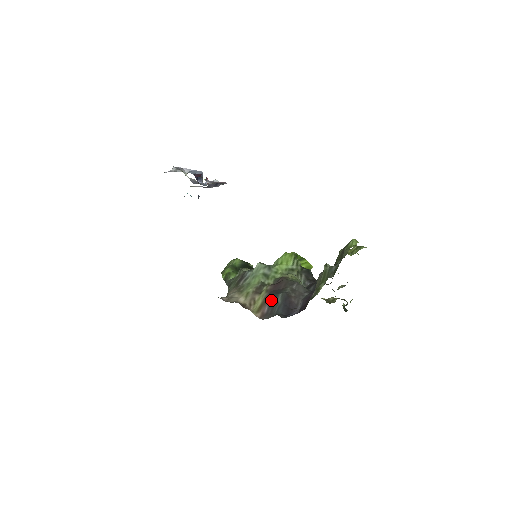
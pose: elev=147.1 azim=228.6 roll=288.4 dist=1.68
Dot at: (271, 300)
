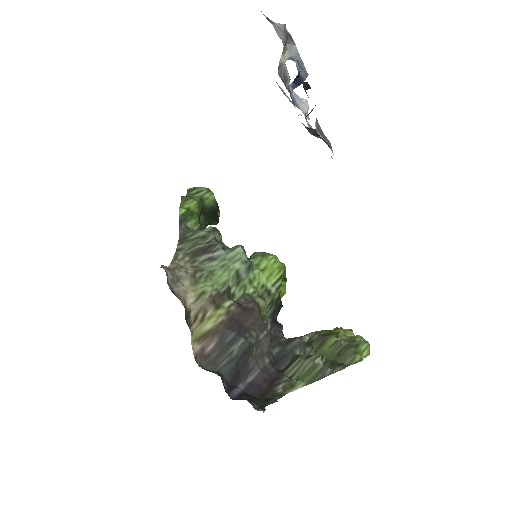
Dot at: (226, 338)
